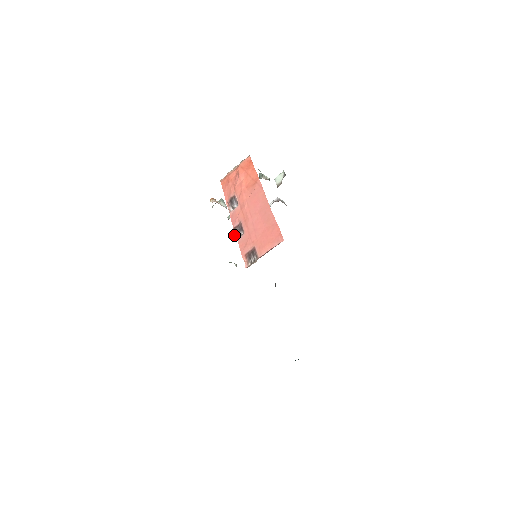
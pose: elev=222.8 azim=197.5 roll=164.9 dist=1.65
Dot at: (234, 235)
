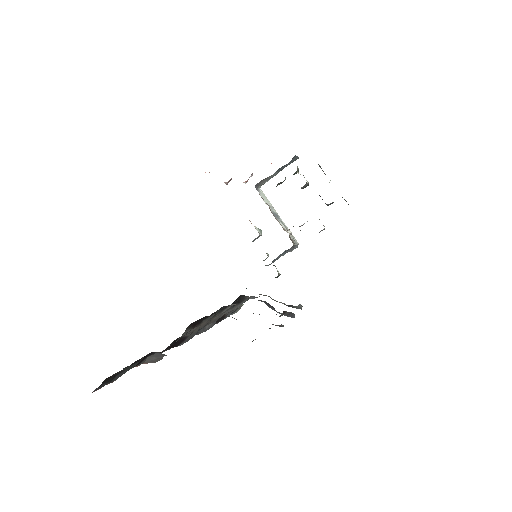
Dot at: (225, 182)
